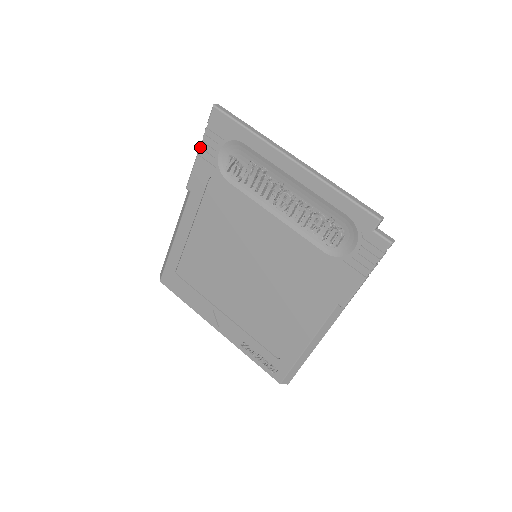
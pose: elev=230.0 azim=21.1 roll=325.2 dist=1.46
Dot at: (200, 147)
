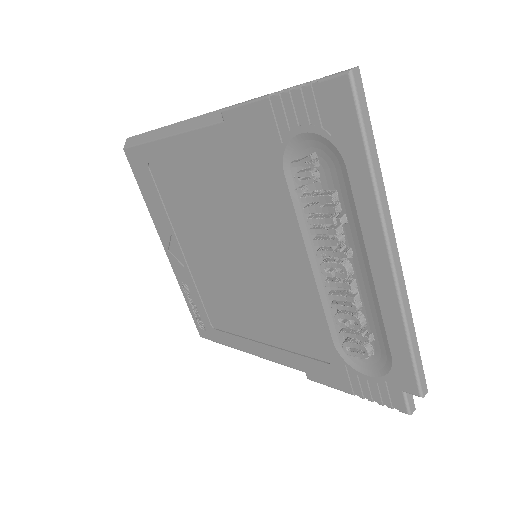
Dot at: (280, 93)
